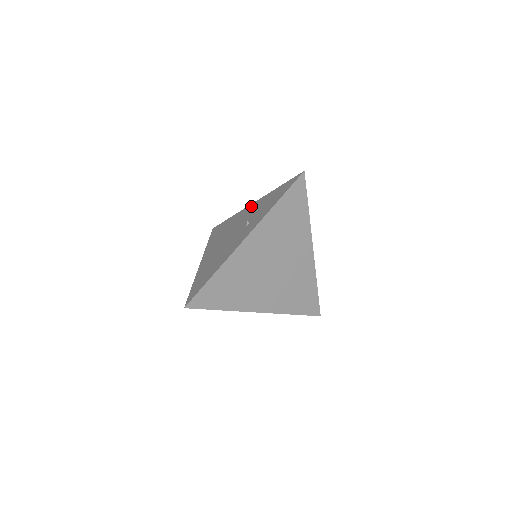
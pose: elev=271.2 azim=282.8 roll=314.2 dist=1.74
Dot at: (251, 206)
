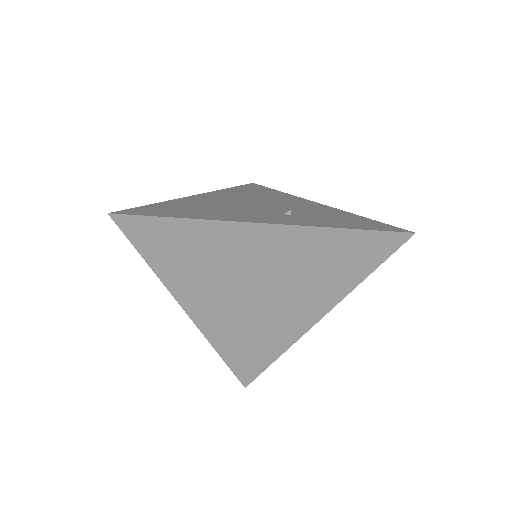
Dot at: (313, 203)
